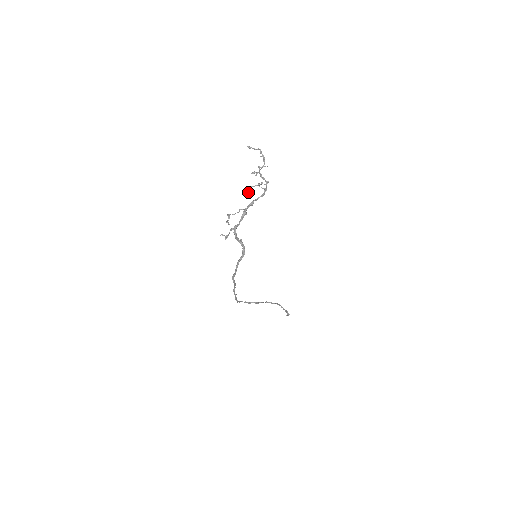
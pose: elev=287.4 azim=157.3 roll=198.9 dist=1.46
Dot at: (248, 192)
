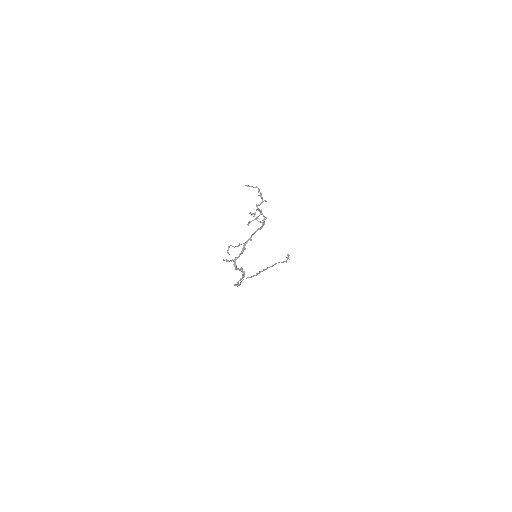
Dot at: occluded
